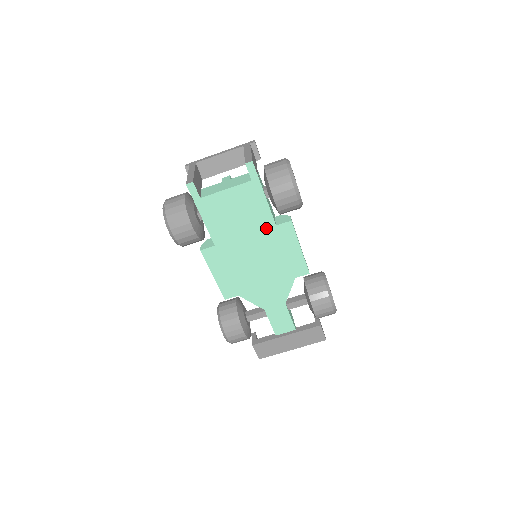
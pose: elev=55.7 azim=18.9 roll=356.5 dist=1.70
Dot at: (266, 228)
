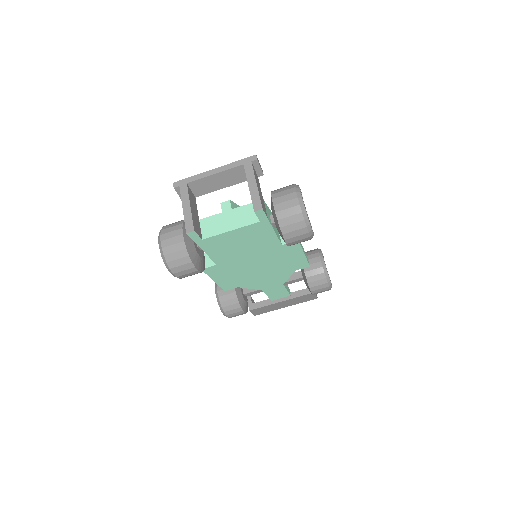
Dot at: (271, 248)
